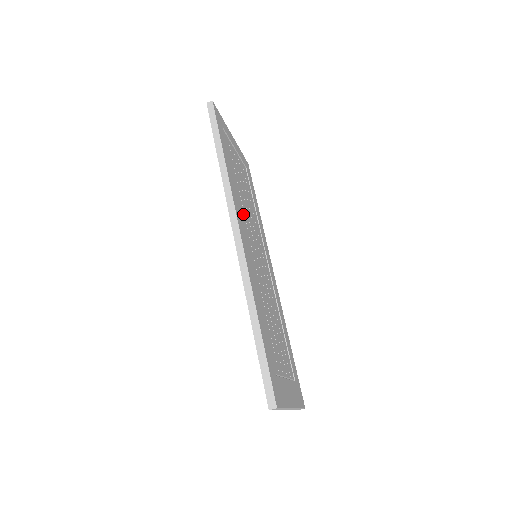
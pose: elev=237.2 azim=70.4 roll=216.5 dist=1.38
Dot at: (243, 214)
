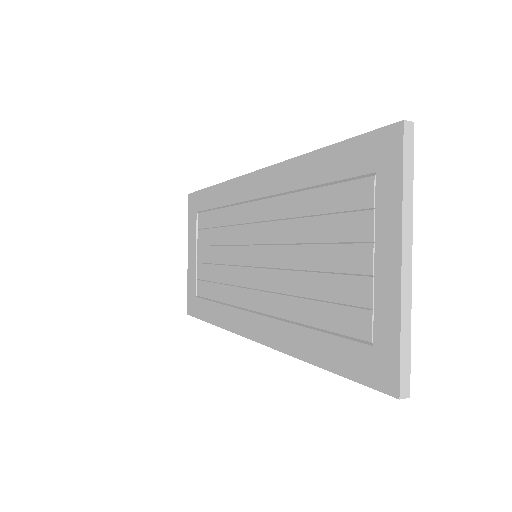
Dot at: occluded
